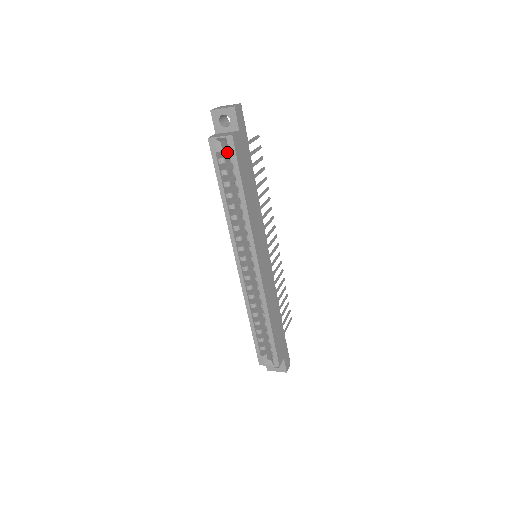
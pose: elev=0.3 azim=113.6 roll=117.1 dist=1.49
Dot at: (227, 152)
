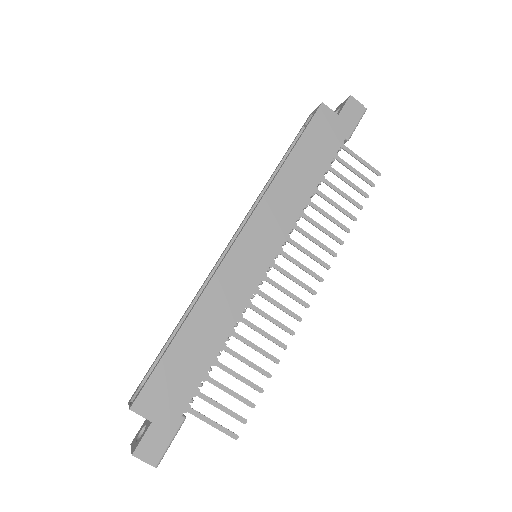
Dot at: occluded
